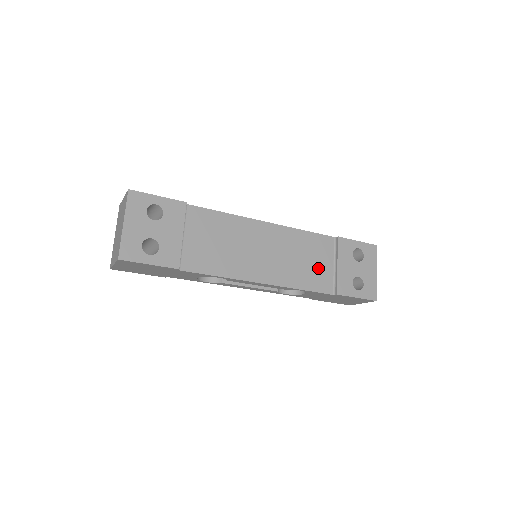
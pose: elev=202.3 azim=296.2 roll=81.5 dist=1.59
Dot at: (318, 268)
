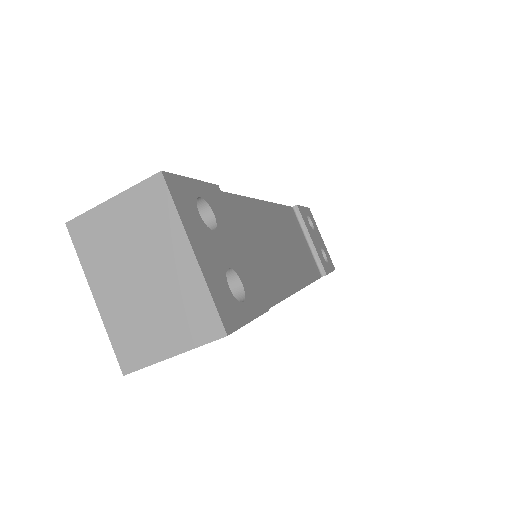
Dot at: (305, 249)
